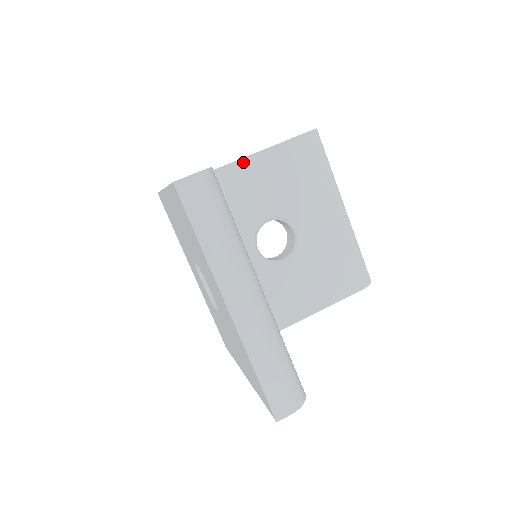
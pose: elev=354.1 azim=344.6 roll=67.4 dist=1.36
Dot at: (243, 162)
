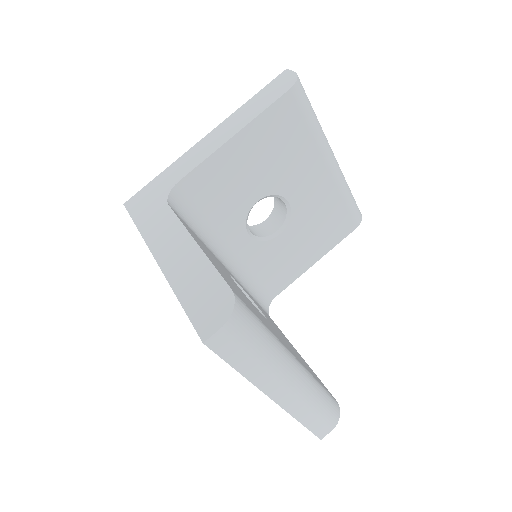
Dot at: (219, 153)
